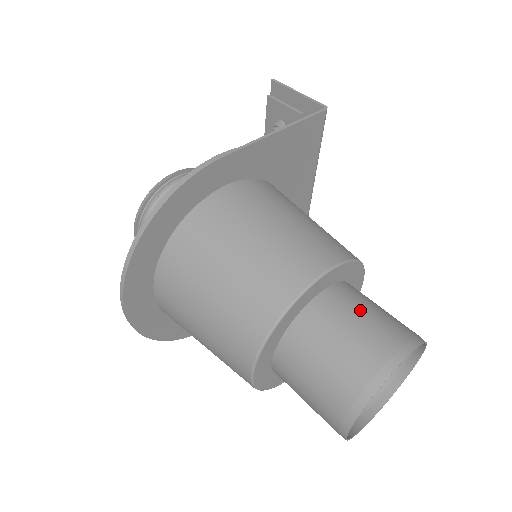
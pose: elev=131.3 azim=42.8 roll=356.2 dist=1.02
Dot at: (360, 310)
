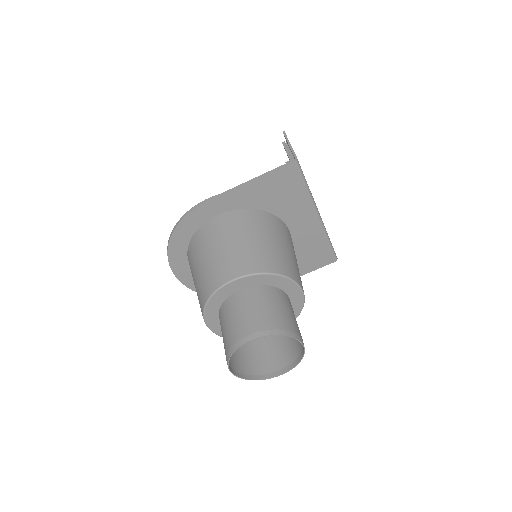
Dot at: (252, 306)
